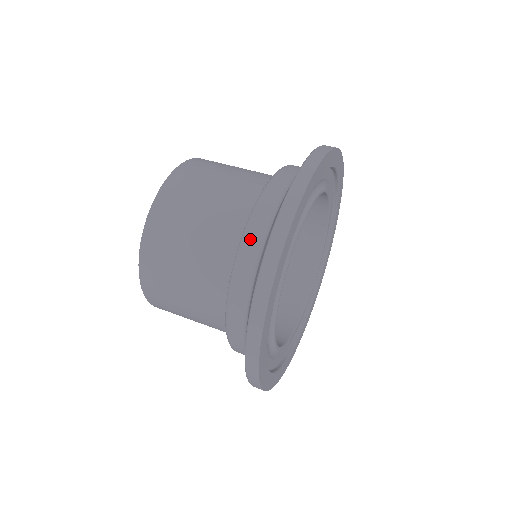
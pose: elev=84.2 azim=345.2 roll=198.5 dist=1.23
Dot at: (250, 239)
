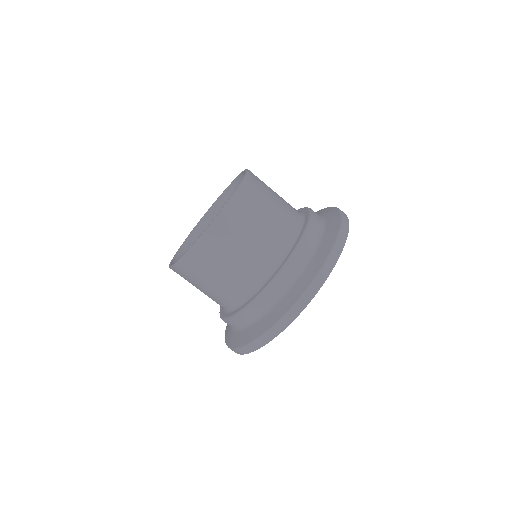
Dot at: (284, 278)
